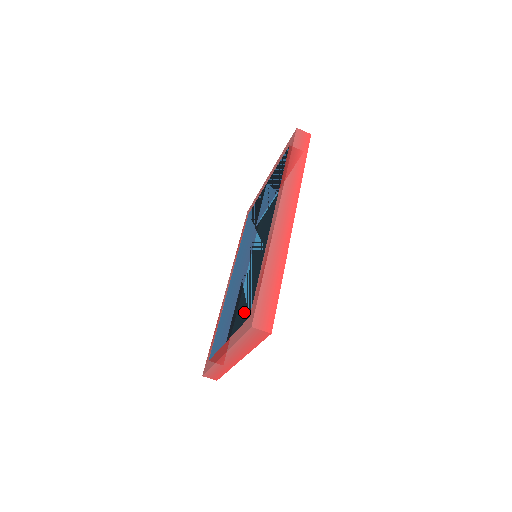
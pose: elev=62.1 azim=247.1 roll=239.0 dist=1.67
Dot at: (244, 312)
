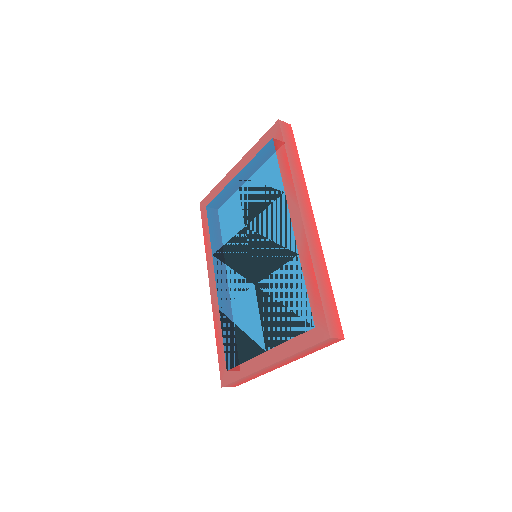
Dot at: (295, 321)
